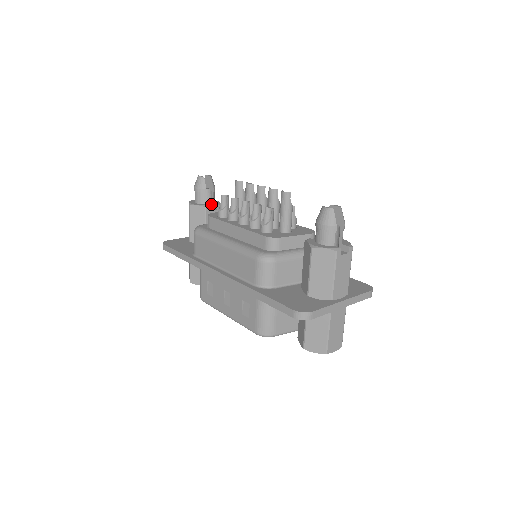
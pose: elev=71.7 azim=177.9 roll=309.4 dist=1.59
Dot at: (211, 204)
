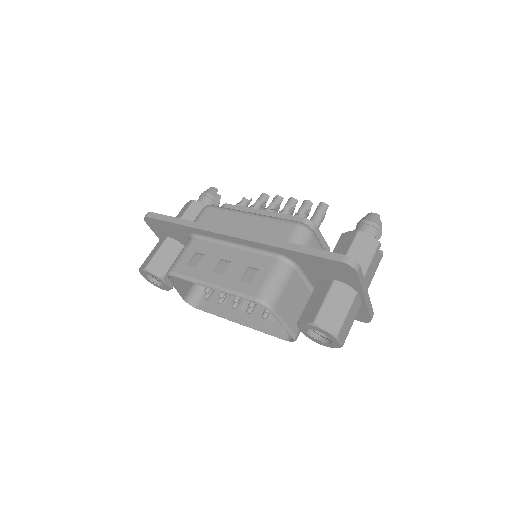
Dot at: occluded
